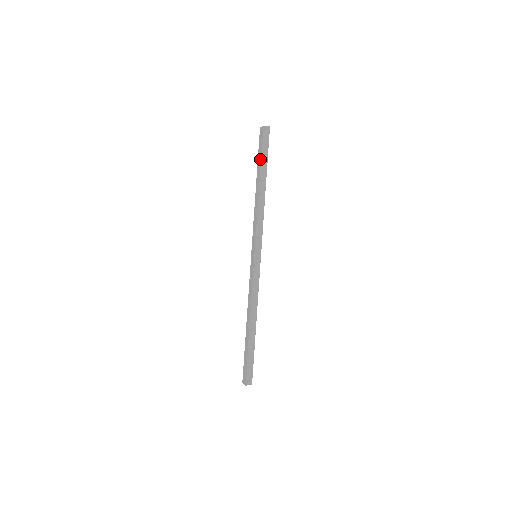
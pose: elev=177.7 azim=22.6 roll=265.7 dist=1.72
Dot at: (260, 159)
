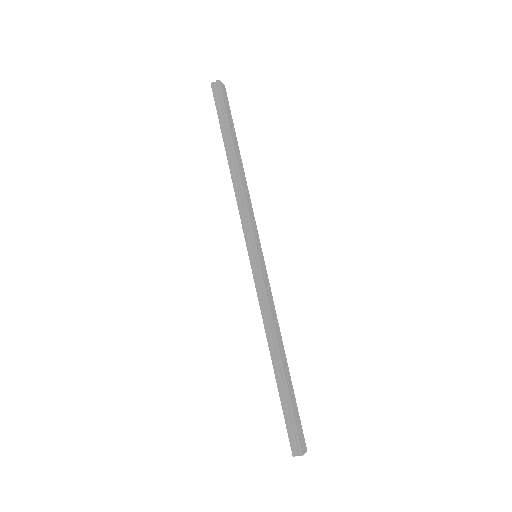
Dot at: (220, 127)
